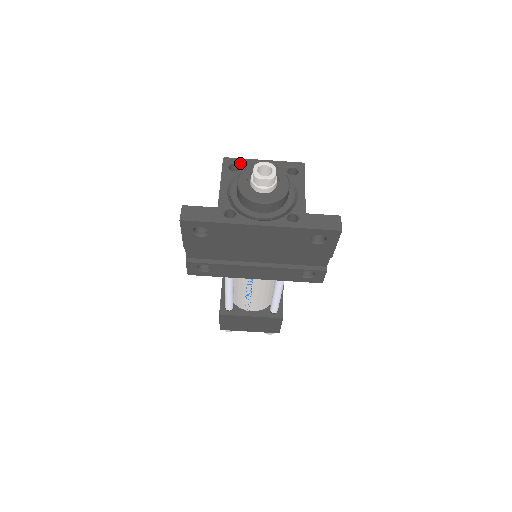
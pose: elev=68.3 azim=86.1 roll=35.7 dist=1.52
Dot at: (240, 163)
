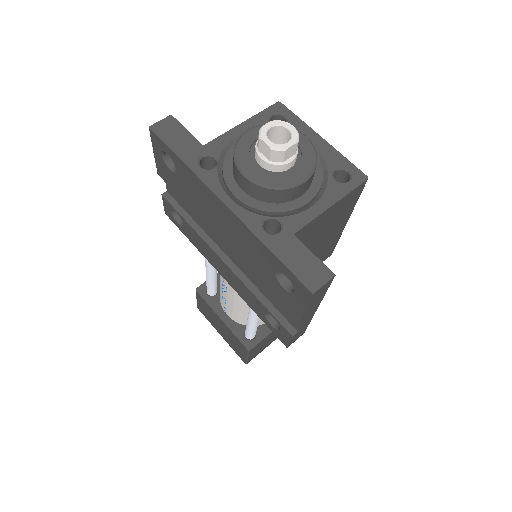
Dot at: (290, 120)
